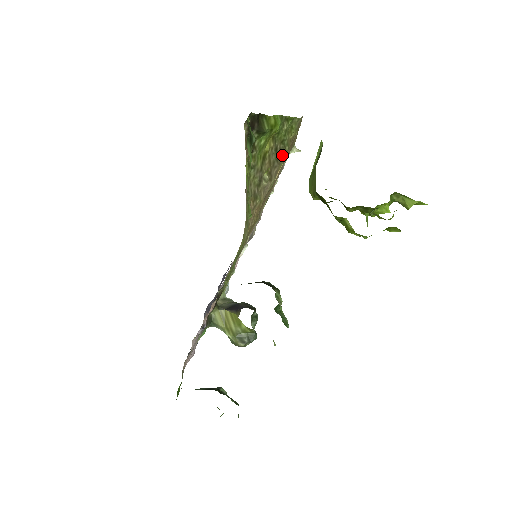
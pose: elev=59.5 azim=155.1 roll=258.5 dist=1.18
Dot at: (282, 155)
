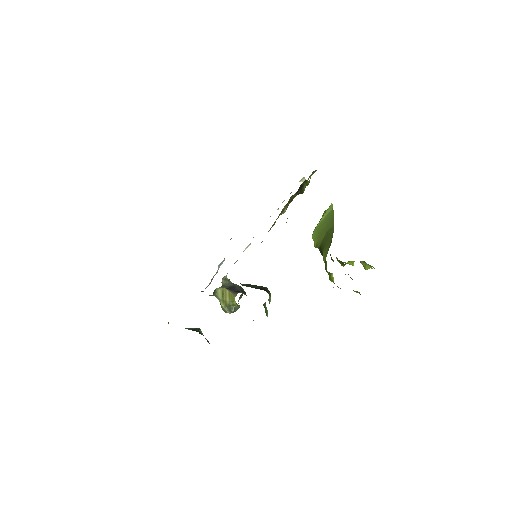
Dot at: occluded
